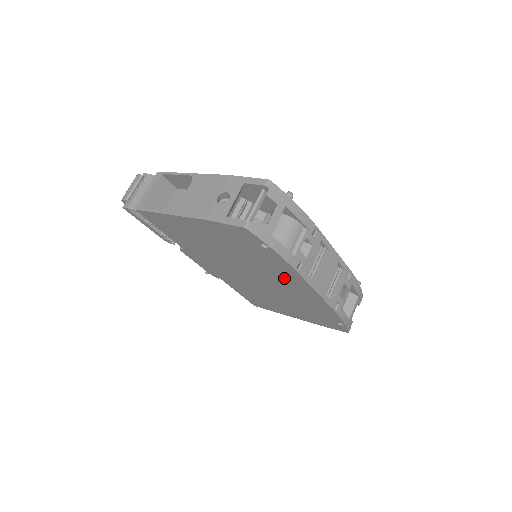
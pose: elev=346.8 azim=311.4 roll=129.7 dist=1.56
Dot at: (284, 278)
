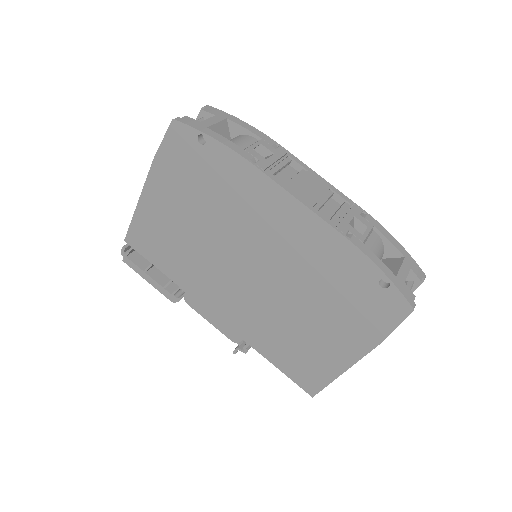
Dot at: (260, 210)
